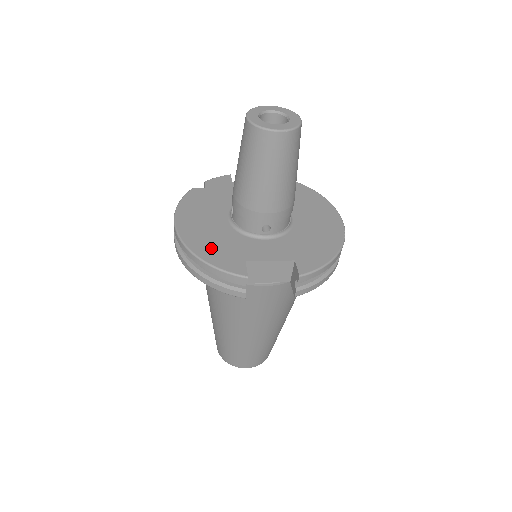
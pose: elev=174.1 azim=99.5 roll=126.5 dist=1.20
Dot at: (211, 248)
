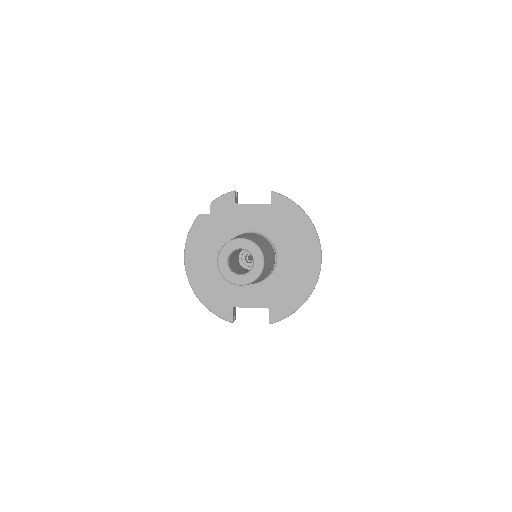
Dot at: (209, 292)
